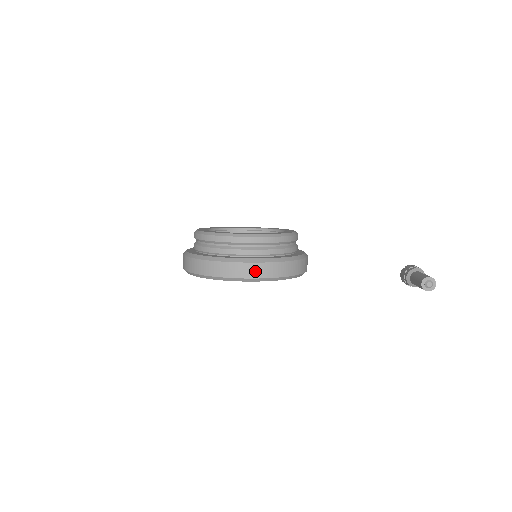
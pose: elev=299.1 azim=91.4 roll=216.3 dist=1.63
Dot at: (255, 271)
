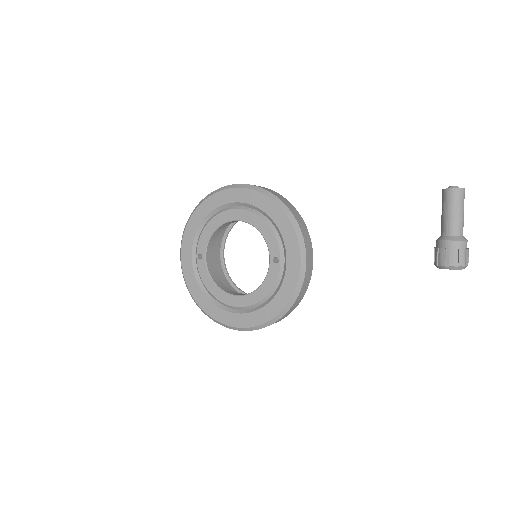
Dot at: occluded
